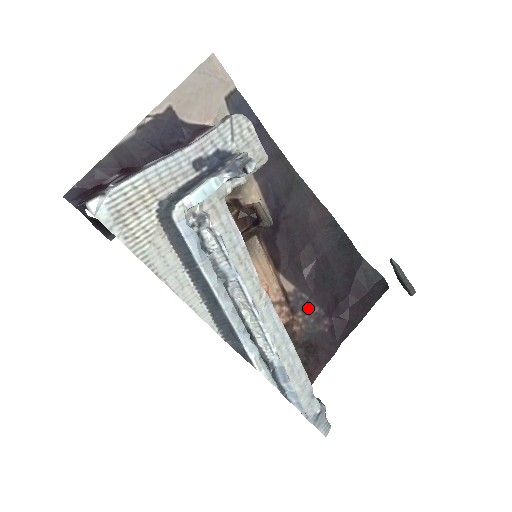
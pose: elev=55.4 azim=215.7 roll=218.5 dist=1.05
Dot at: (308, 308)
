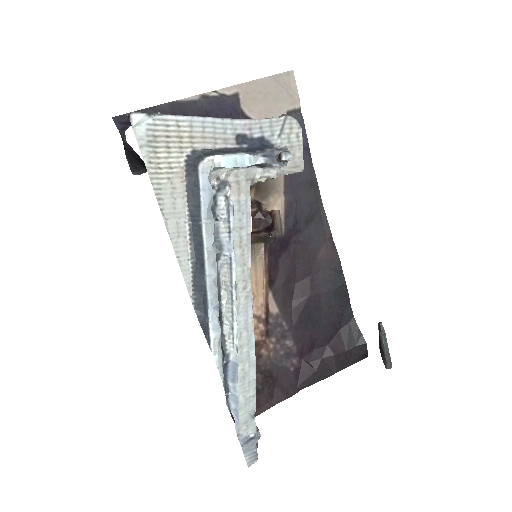
Dot at: (283, 338)
